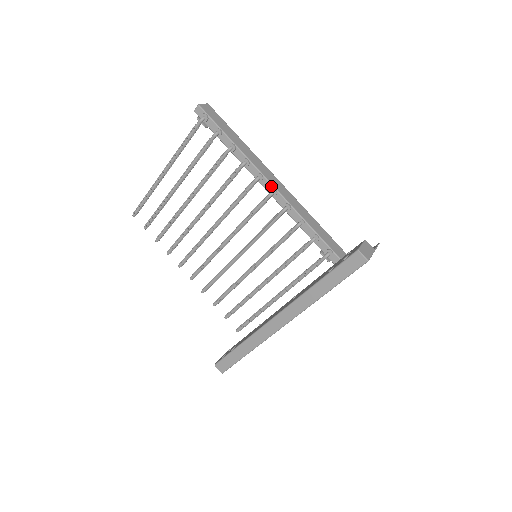
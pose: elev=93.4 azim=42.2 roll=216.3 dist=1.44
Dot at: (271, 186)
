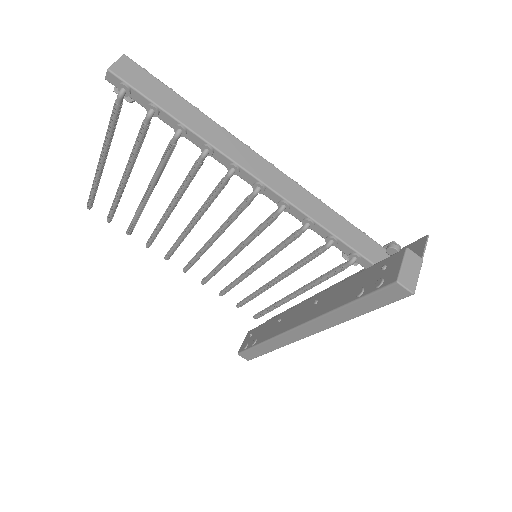
Dot at: (254, 179)
